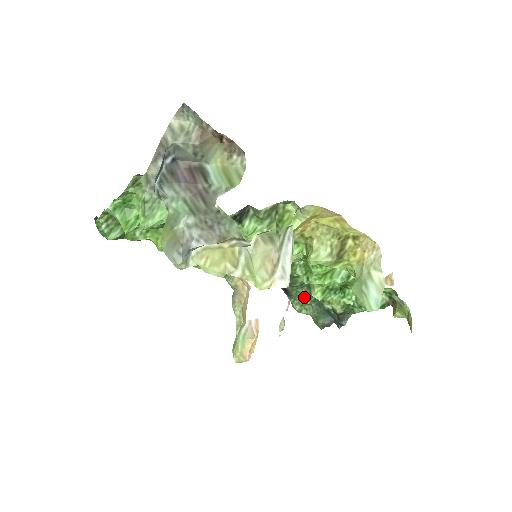
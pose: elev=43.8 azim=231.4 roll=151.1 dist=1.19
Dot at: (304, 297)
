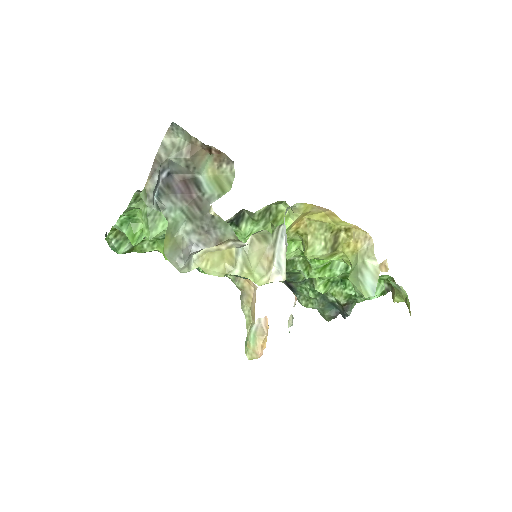
Dot at: (308, 292)
